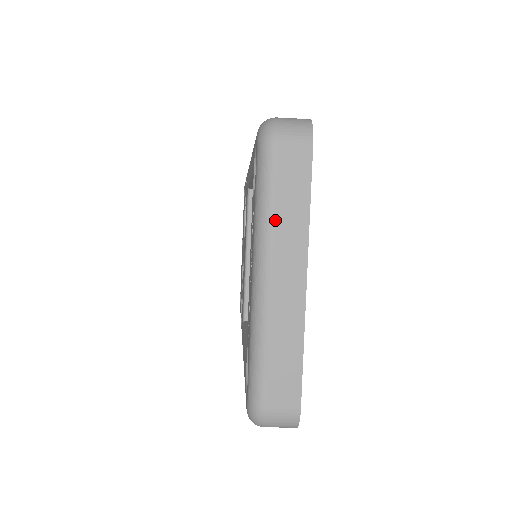
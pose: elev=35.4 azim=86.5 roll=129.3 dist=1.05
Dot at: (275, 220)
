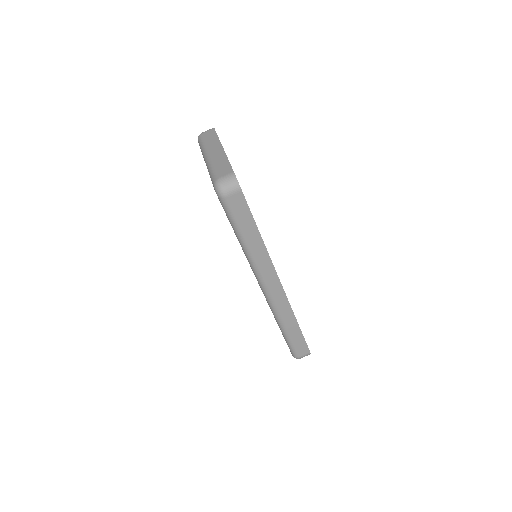
Dot at: (206, 144)
